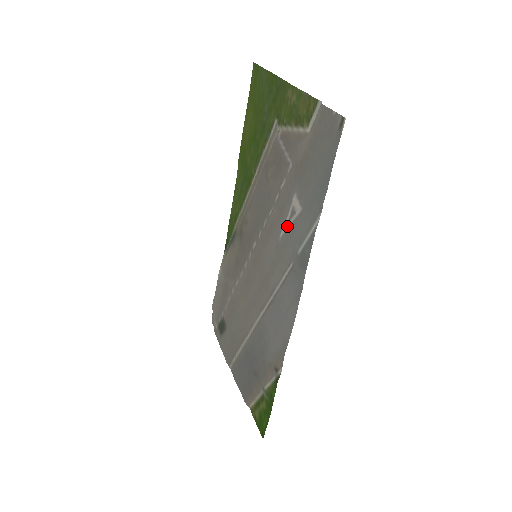
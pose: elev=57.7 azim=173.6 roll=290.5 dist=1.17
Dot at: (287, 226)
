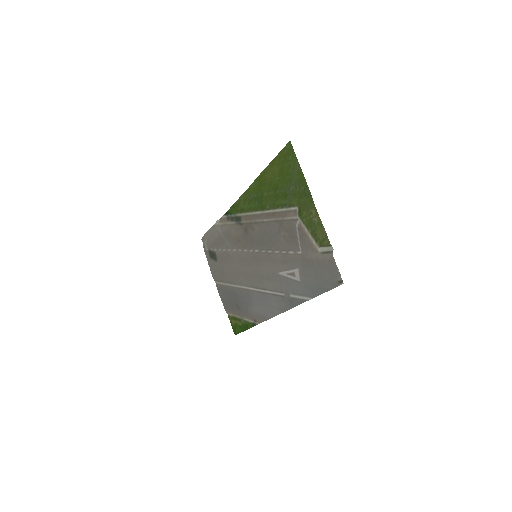
Dot at: (287, 276)
